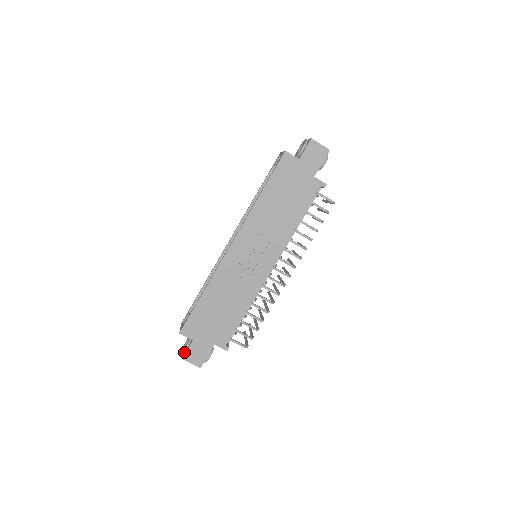
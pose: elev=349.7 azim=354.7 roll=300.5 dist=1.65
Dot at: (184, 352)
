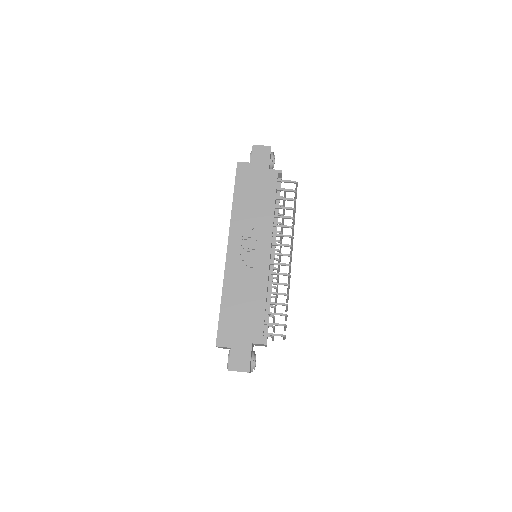
Dot at: occluded
